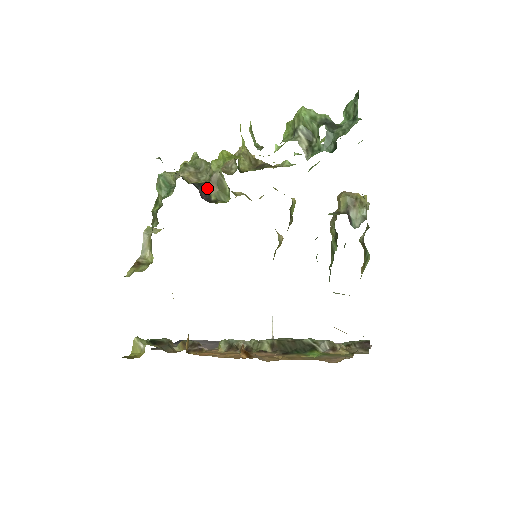
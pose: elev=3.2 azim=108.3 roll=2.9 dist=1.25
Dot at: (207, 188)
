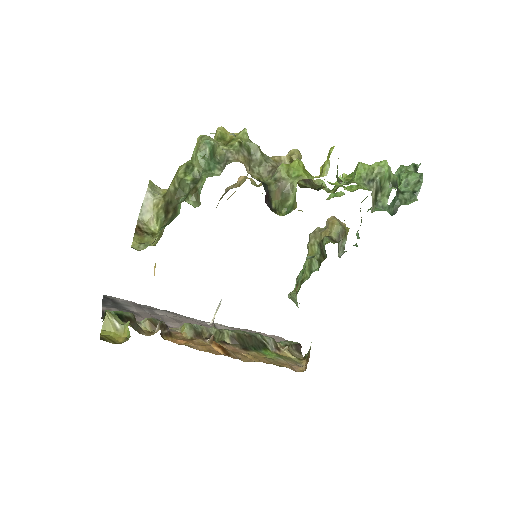
Dot at: (272, 193)
